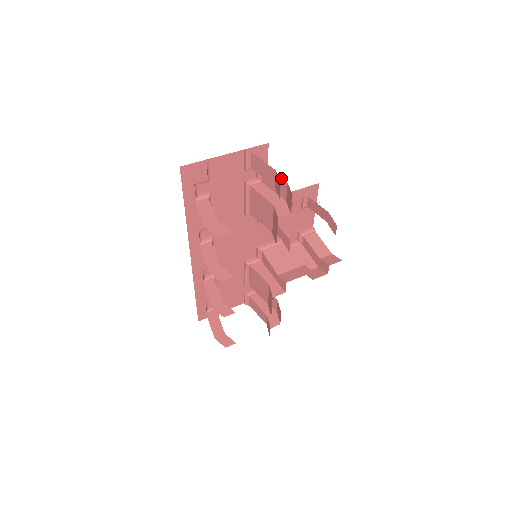
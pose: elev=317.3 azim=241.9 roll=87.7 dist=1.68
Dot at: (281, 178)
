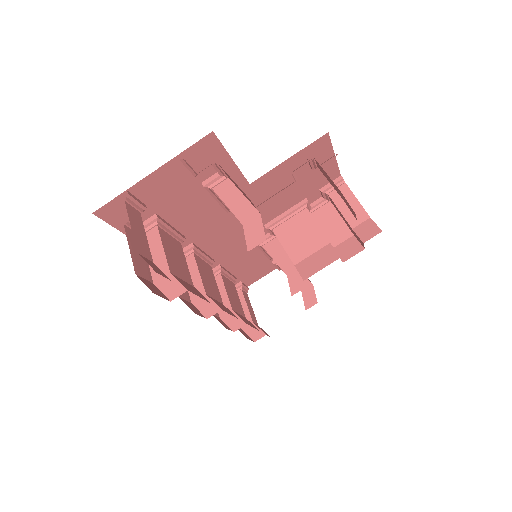
Dot at: occluded
